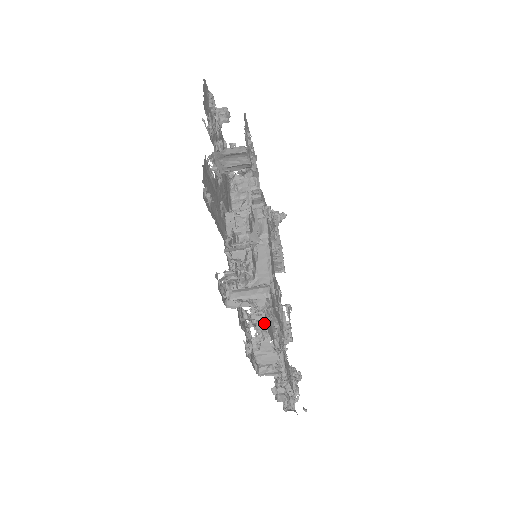
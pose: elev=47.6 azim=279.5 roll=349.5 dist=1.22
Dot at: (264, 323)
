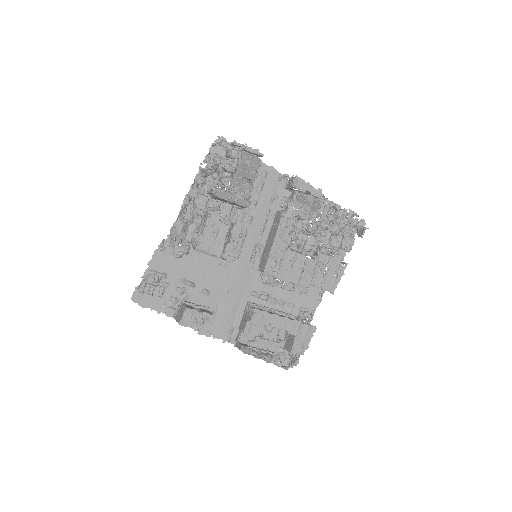
Dot at: occluded
